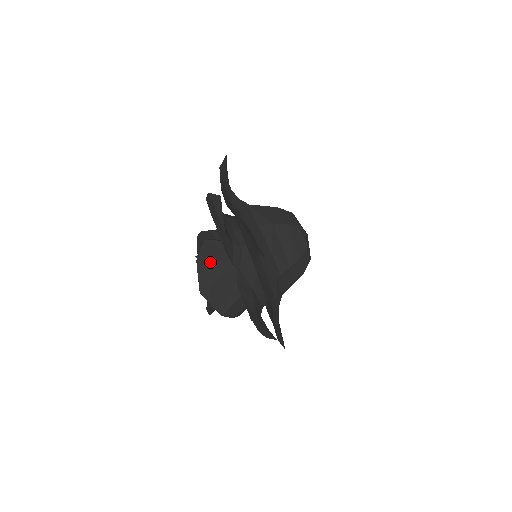
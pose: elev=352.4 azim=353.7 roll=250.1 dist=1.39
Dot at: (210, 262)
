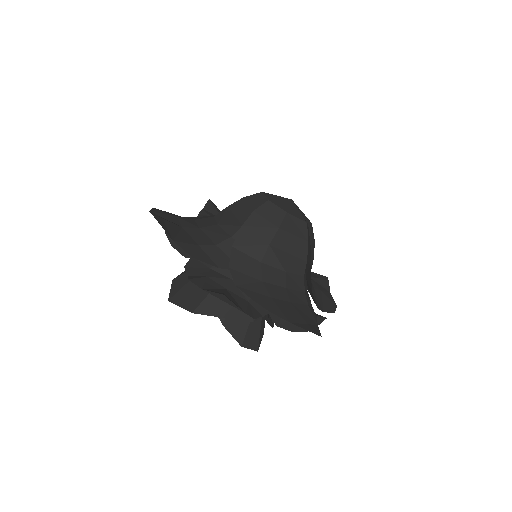
Dot at: (184, 274)
